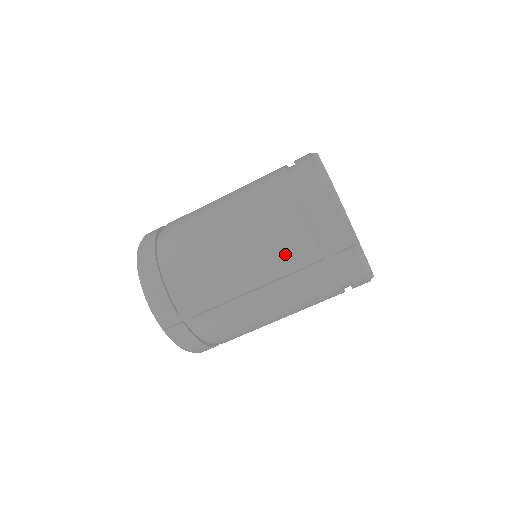
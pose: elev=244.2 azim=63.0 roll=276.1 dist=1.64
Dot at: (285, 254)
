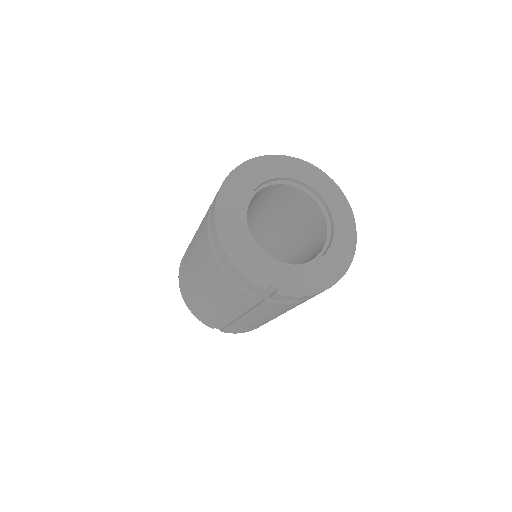
Dot at: (237, 300)
